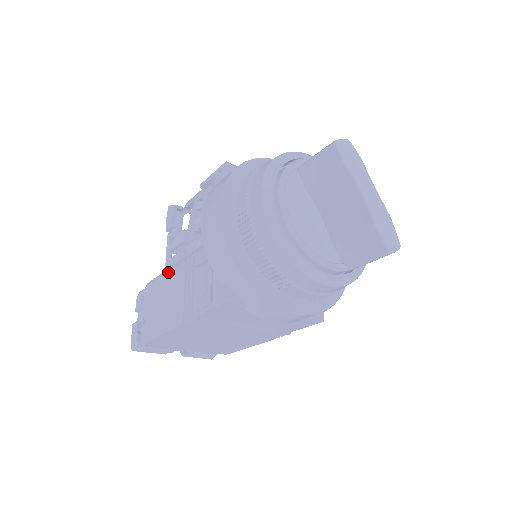
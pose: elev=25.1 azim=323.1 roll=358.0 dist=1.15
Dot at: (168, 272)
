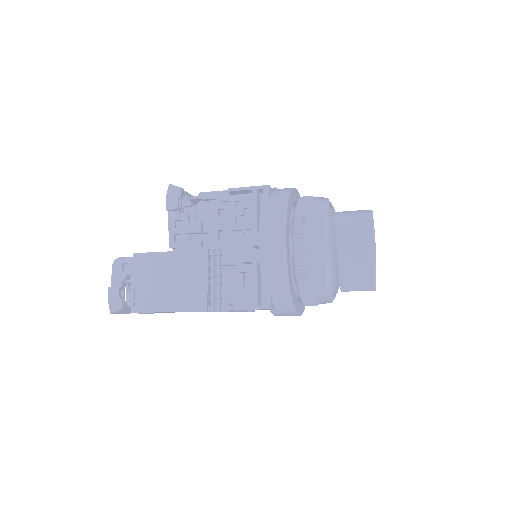
Dot at: (178, 256)
